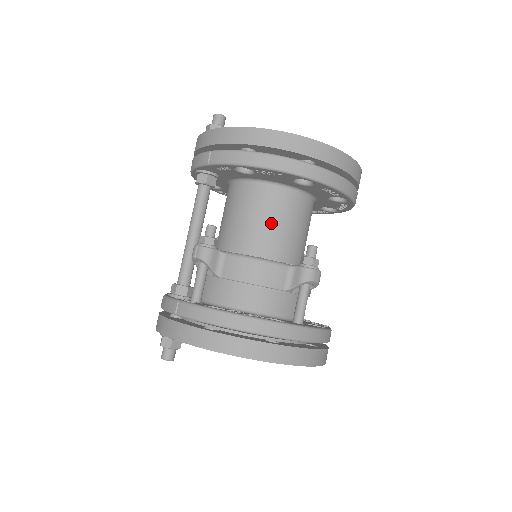
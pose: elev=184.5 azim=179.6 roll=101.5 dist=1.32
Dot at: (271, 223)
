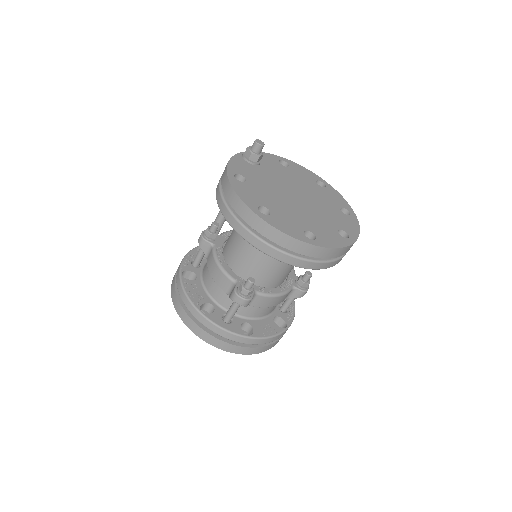
Dot at: (242, 245)
